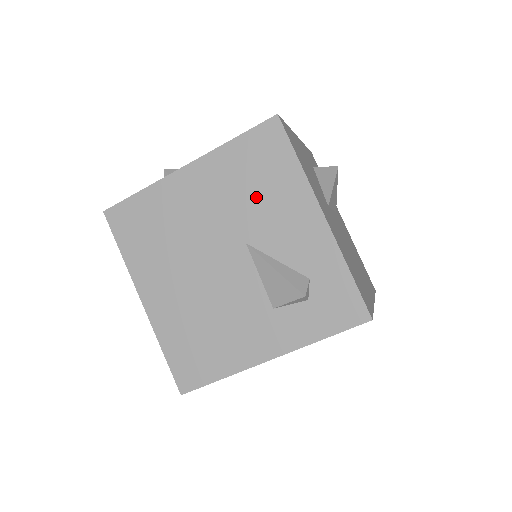
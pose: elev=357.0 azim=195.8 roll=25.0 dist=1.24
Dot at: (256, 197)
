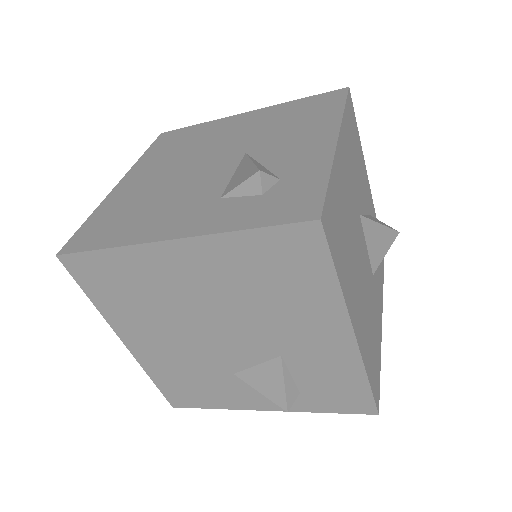
Dot at: (285, 127)
